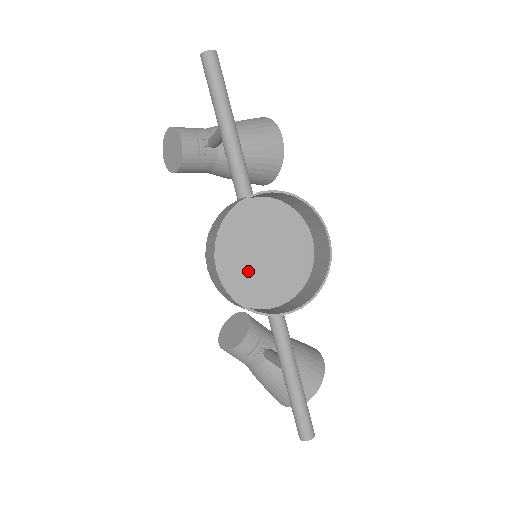
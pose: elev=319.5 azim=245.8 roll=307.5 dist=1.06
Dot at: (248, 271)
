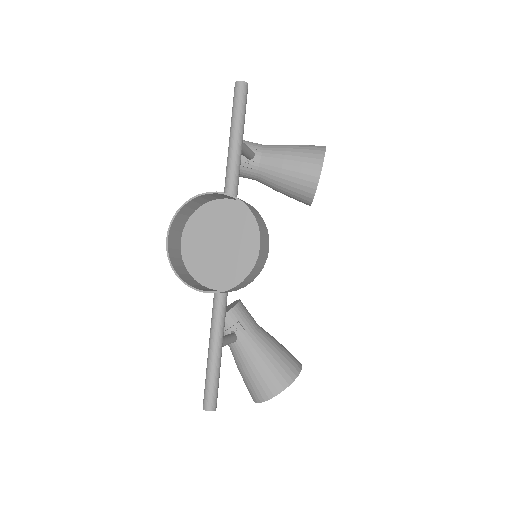
Dot at: (206, 253)
